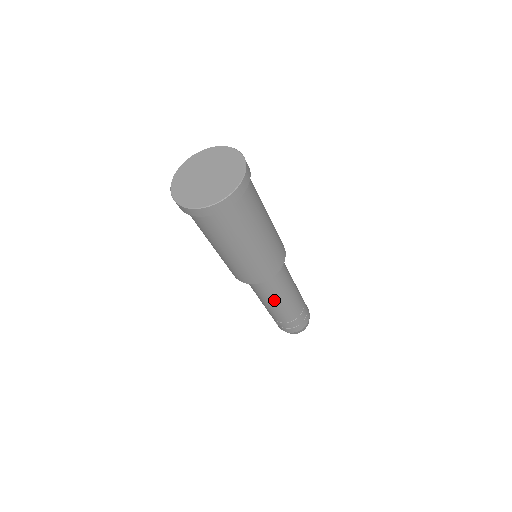
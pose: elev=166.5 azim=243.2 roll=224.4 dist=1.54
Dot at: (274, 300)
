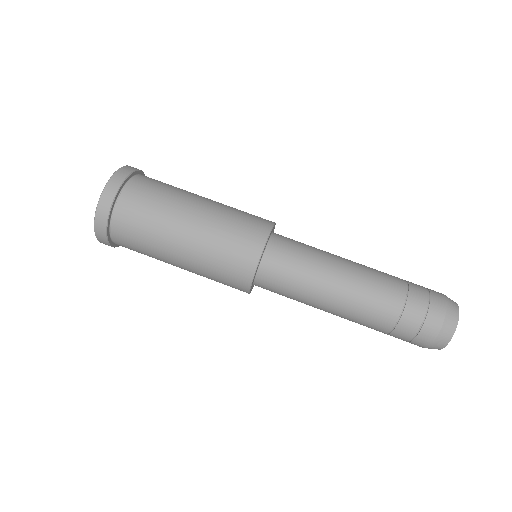
Dot at: (323, 291)
